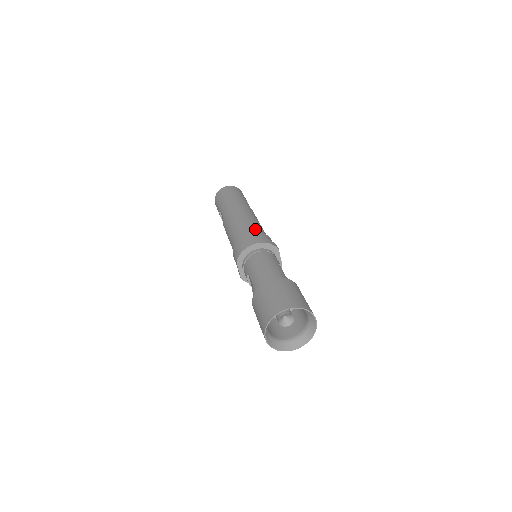
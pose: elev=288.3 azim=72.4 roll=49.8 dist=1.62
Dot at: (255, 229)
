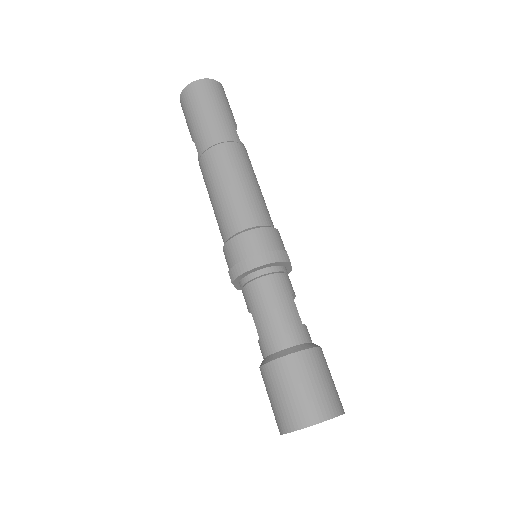
Dot at: (254, 217)
